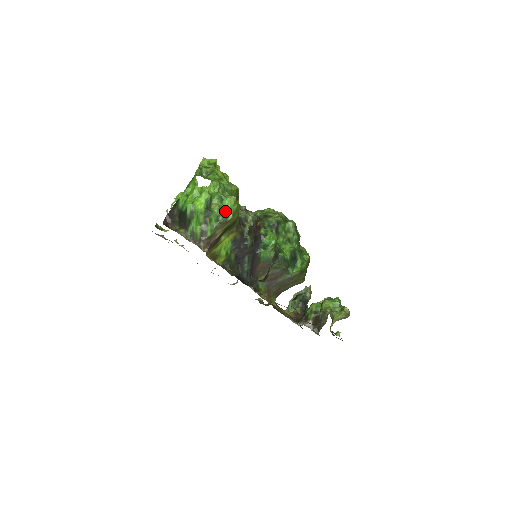
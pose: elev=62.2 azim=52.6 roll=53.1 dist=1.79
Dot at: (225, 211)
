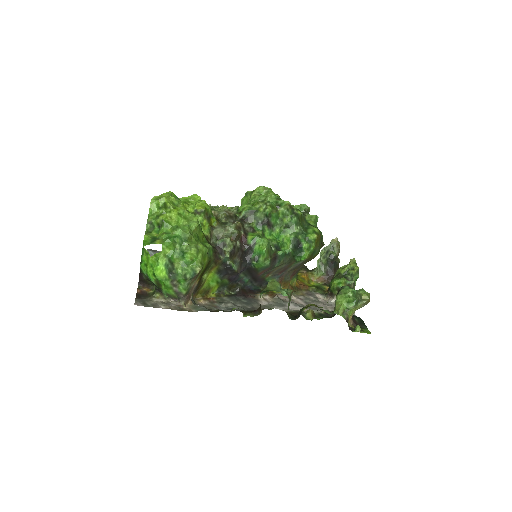
Dot at: (190, 267)
